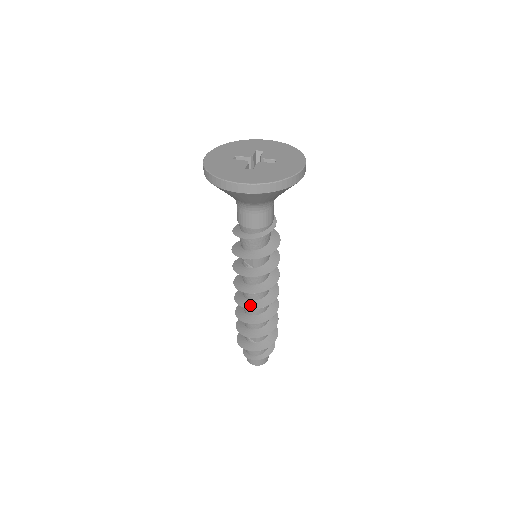
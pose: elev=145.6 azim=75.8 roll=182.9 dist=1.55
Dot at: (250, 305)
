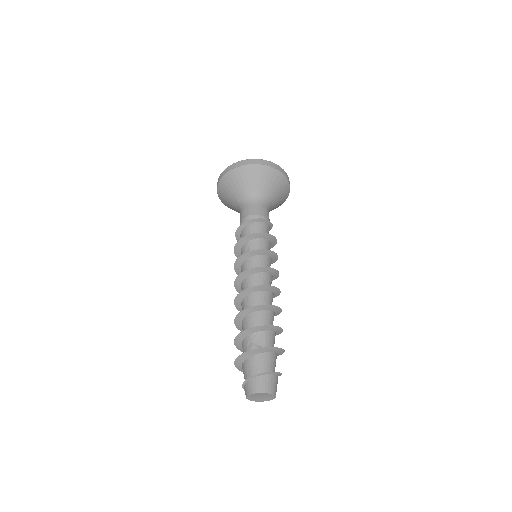
Dot at: (259, 286)
